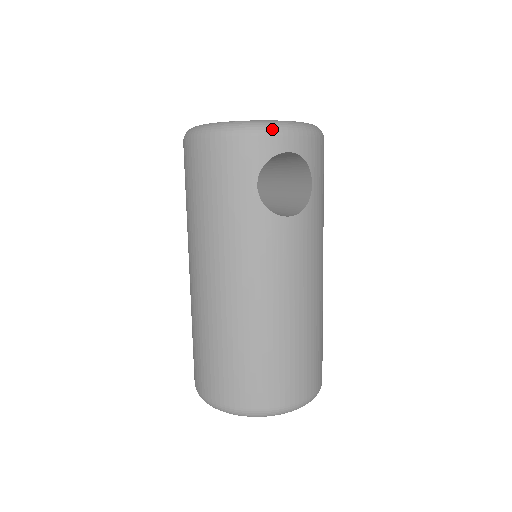
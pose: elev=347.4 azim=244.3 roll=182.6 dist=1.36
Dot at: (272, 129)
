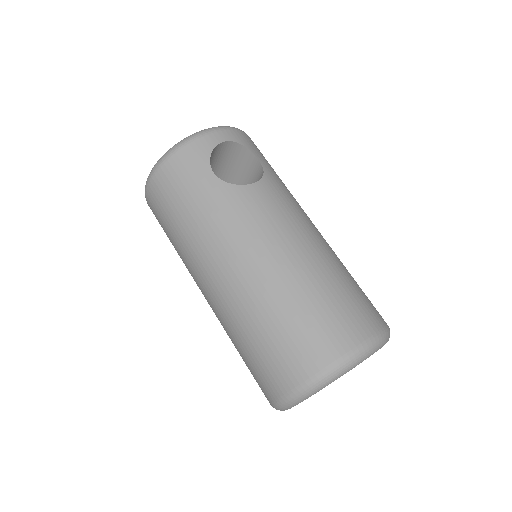
Dot at: (202, 133)
